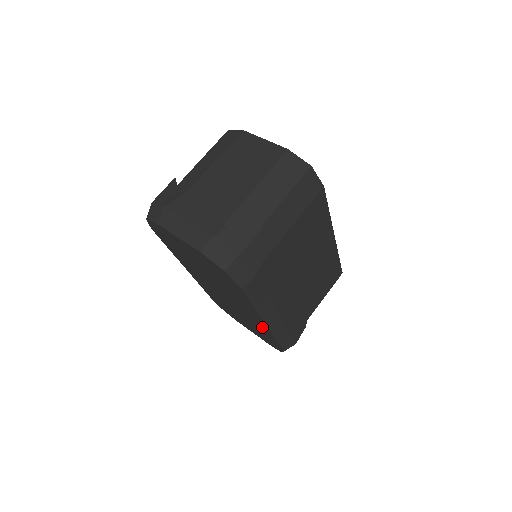
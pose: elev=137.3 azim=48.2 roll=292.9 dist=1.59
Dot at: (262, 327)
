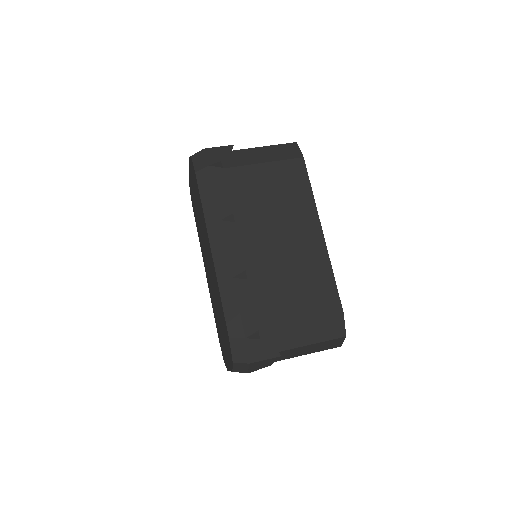
Dot at: (216, 283)
